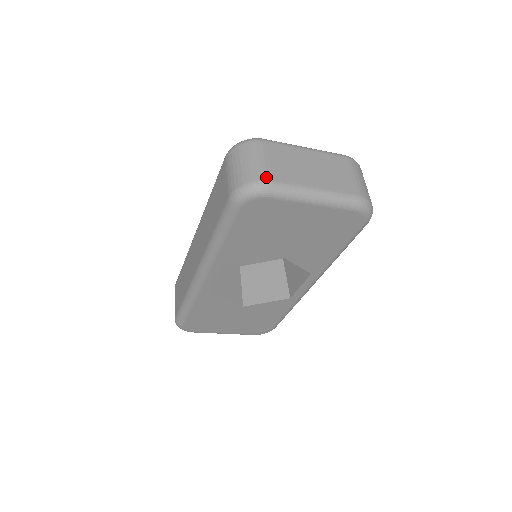
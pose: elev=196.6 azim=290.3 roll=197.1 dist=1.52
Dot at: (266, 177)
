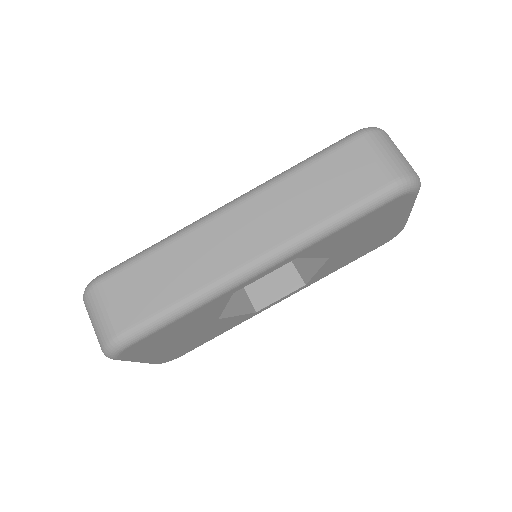
Dot at: occluded
